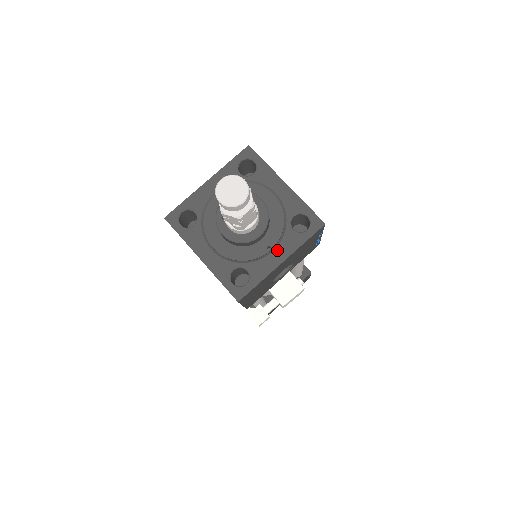
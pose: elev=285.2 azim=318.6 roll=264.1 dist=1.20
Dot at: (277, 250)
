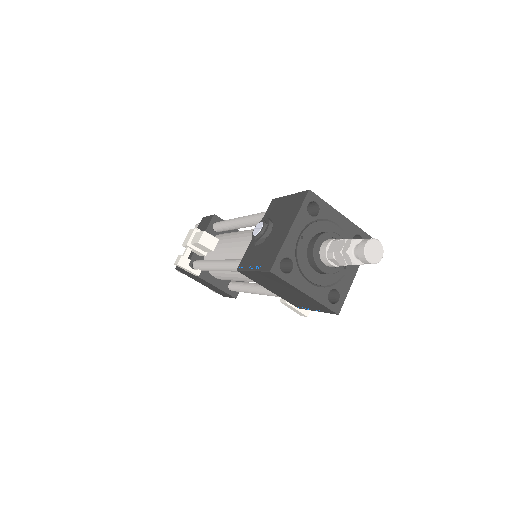
Dot at: (350, 267)
